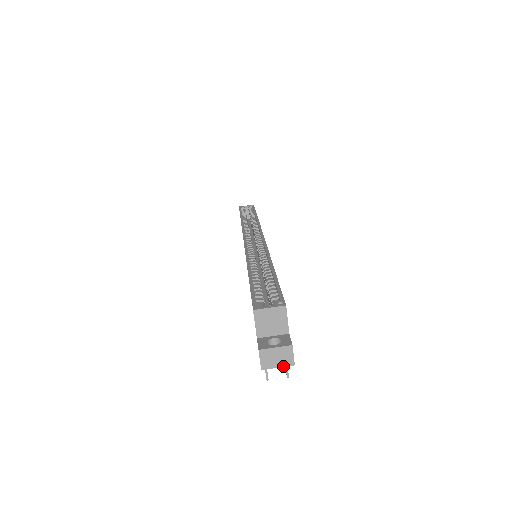
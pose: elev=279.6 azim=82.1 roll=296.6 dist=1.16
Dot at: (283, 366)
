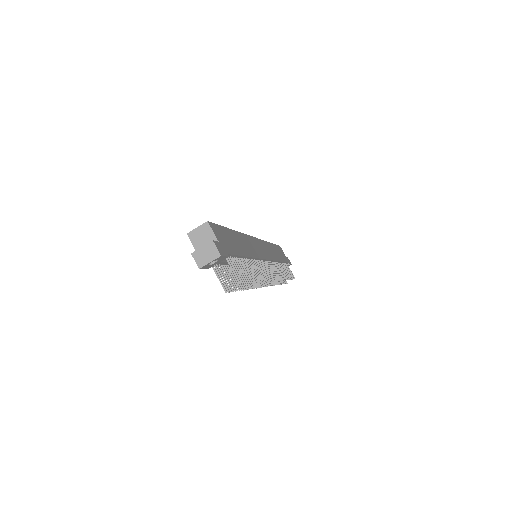
Dot at: (213, 260)
